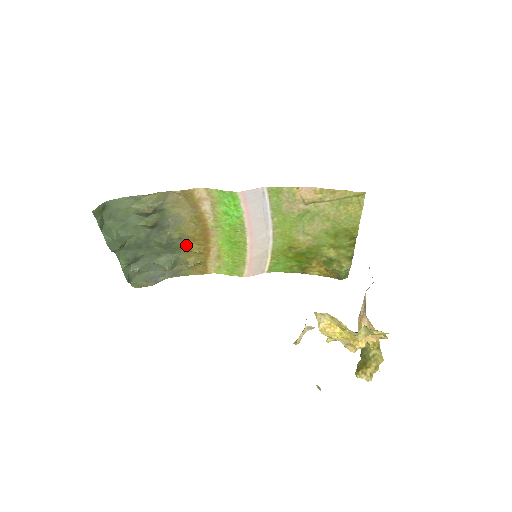
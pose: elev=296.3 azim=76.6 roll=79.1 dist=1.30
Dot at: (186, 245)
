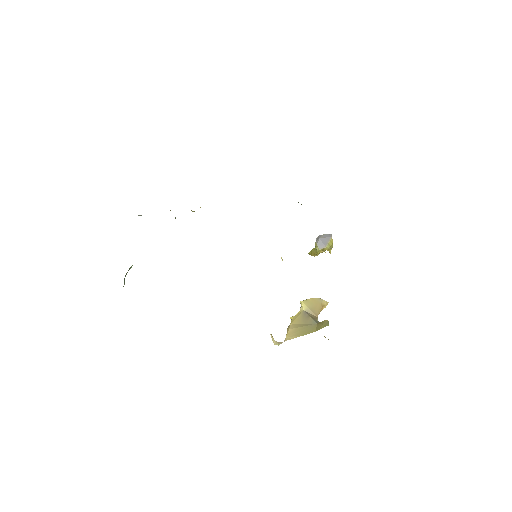
Dot at: occluded
